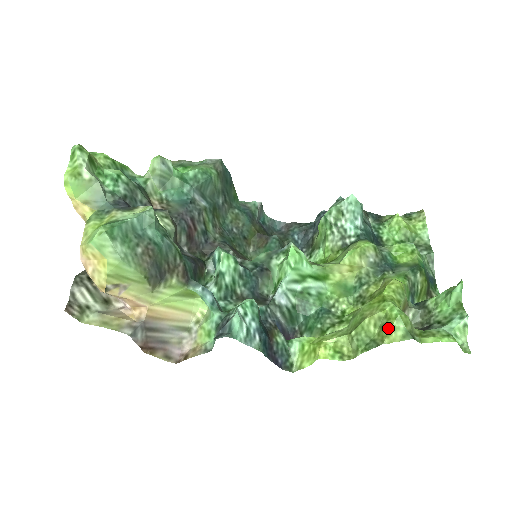
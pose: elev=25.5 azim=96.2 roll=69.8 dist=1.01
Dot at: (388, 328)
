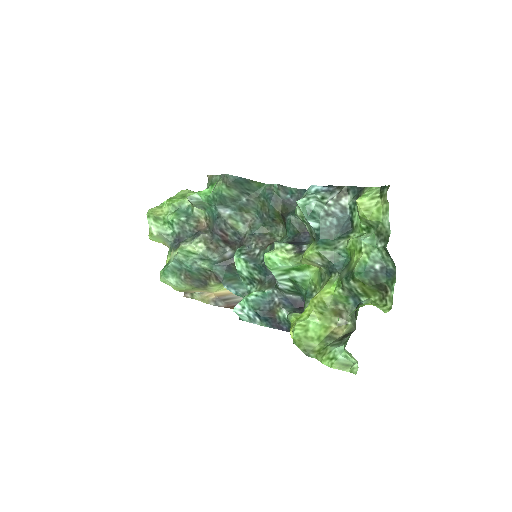
Dot at: occluded
